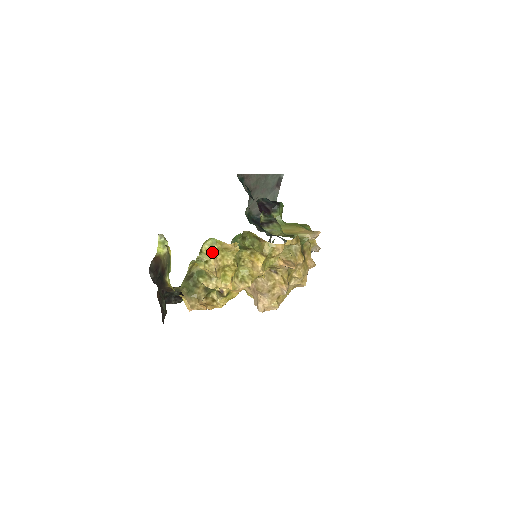
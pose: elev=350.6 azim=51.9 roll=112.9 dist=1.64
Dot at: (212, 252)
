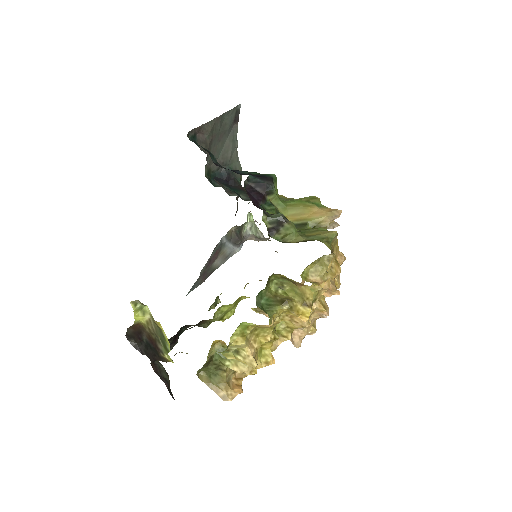
Dot at: (245, 341)
